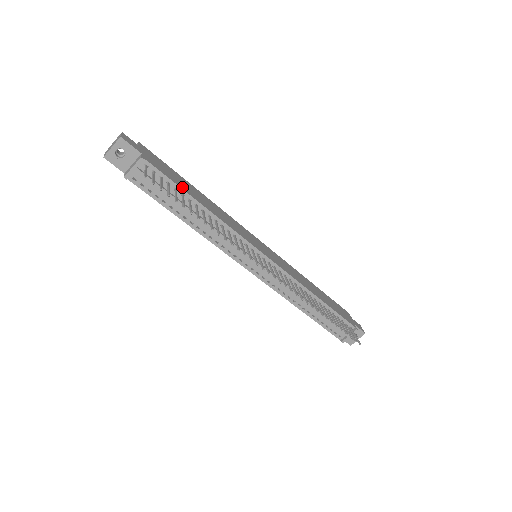
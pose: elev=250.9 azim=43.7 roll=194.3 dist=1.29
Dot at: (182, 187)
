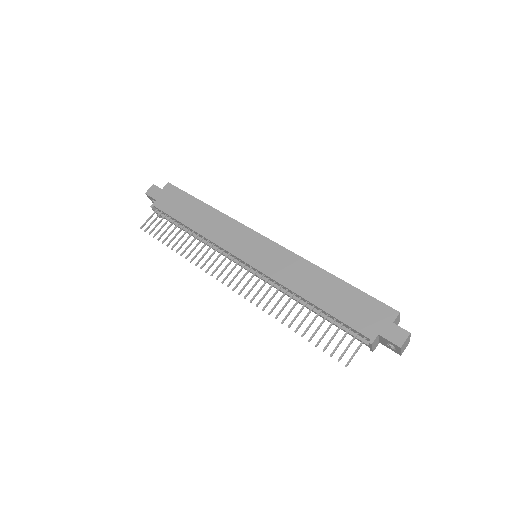
Dot at: (179, 217)
